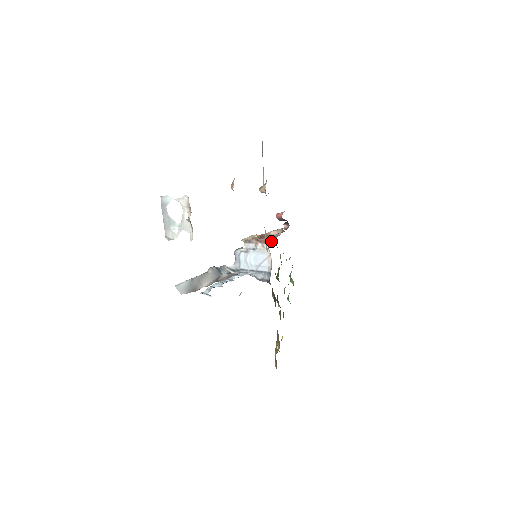
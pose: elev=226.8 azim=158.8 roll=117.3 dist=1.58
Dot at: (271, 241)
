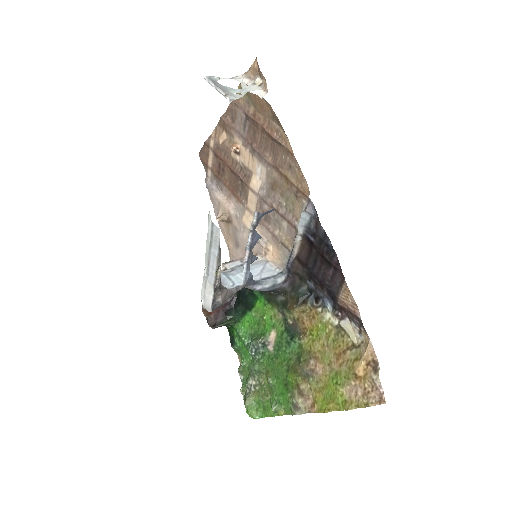
Dot at: (225, 316)
